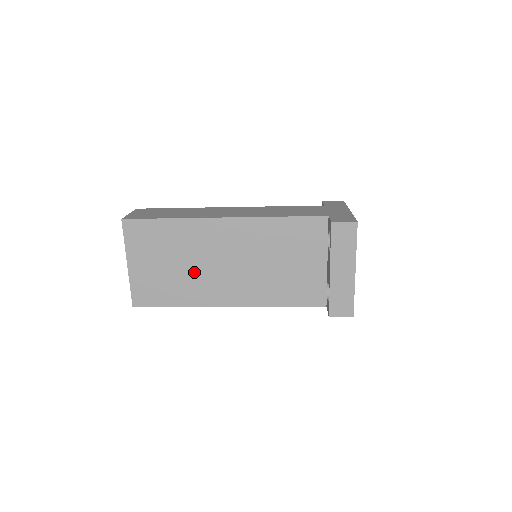
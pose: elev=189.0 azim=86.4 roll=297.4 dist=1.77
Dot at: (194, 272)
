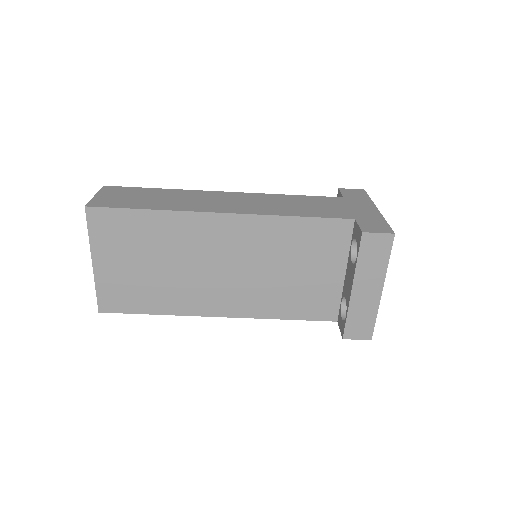
Dot at: (179, 276)
